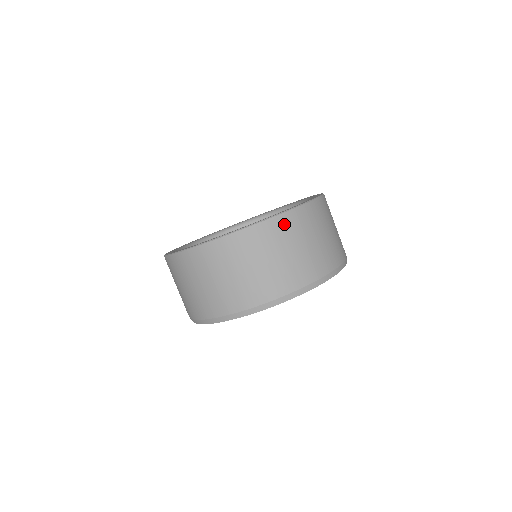
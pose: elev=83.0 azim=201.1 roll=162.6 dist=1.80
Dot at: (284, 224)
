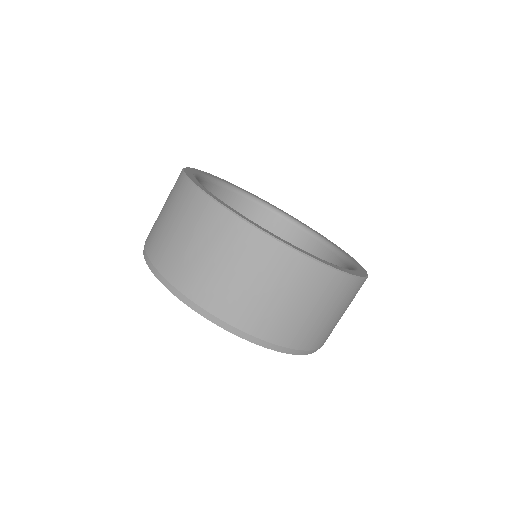
Dot at: (359, 288)
